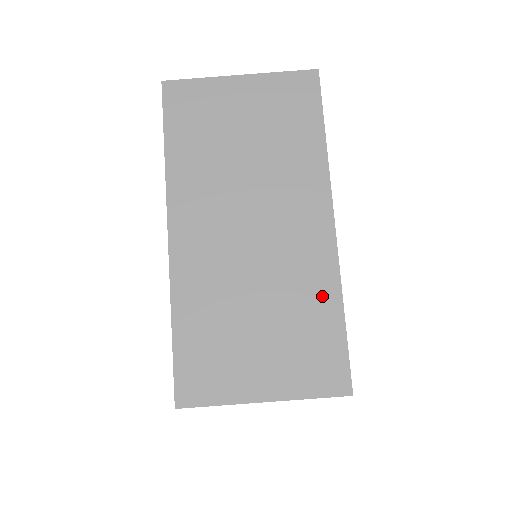
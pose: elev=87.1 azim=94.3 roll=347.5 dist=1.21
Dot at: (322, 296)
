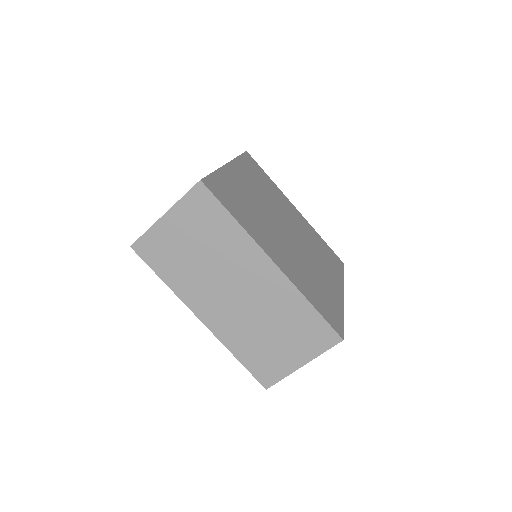
Dot at: (295, 304)
